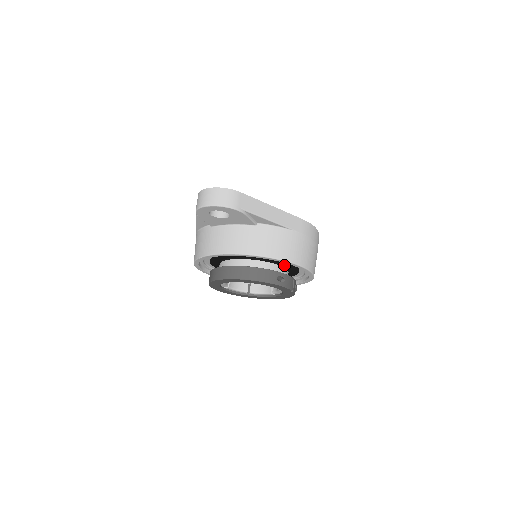
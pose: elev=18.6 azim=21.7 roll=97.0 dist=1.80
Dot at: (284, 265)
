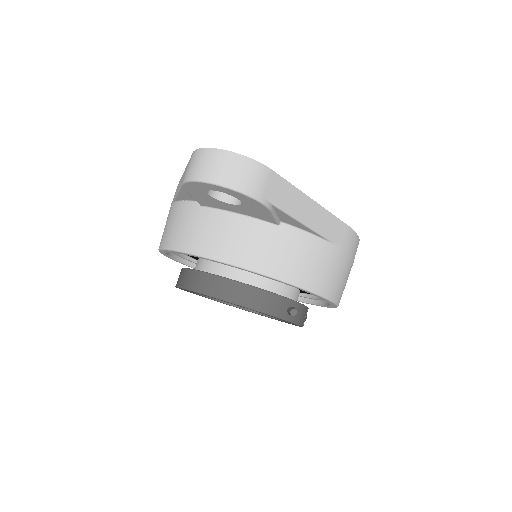
Dot at: occluded
